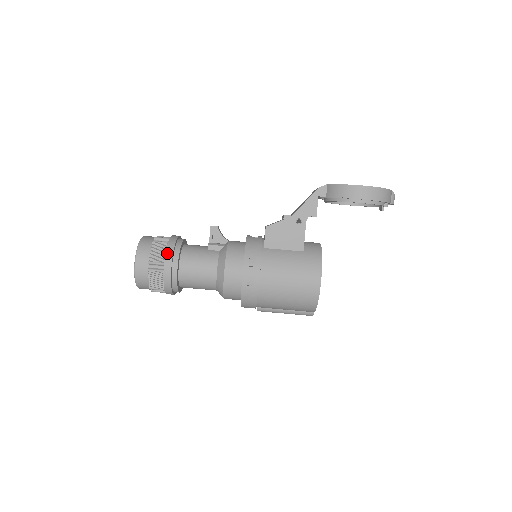
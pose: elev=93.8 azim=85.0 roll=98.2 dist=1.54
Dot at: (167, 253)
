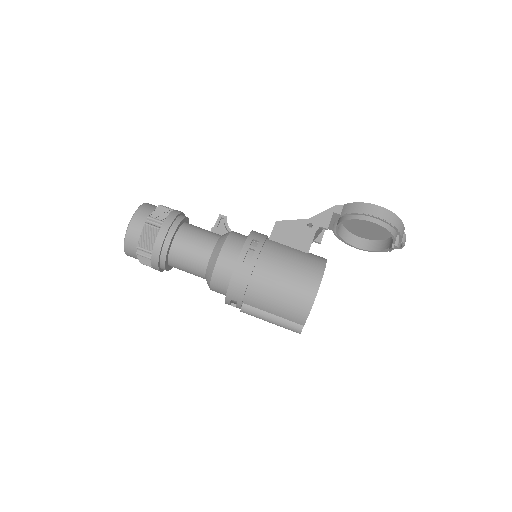
Dot at: (170, 215)
